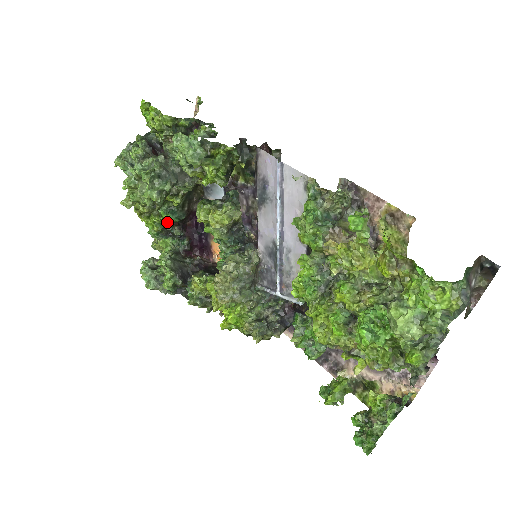
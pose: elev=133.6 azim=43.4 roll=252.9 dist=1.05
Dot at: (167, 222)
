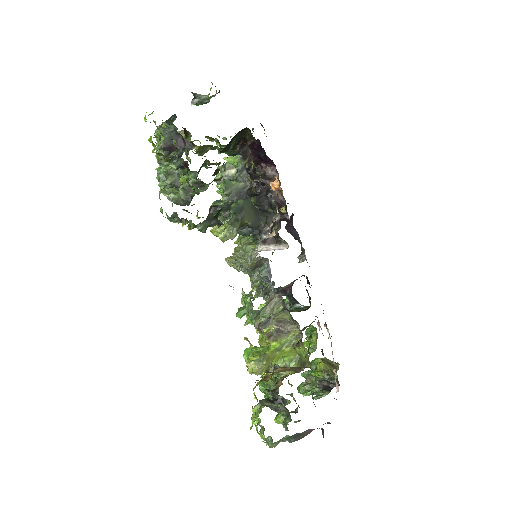
Dot at: occluded
